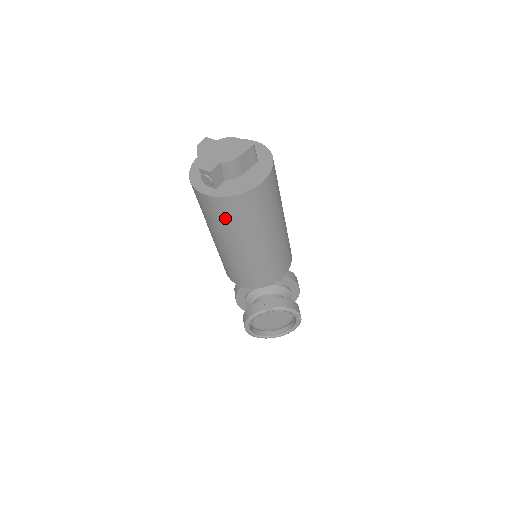
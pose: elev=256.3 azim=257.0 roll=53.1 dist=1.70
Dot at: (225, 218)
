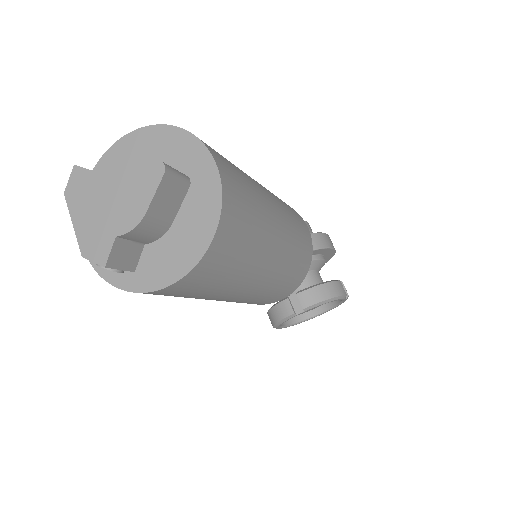
Dot at: (176, 296)
